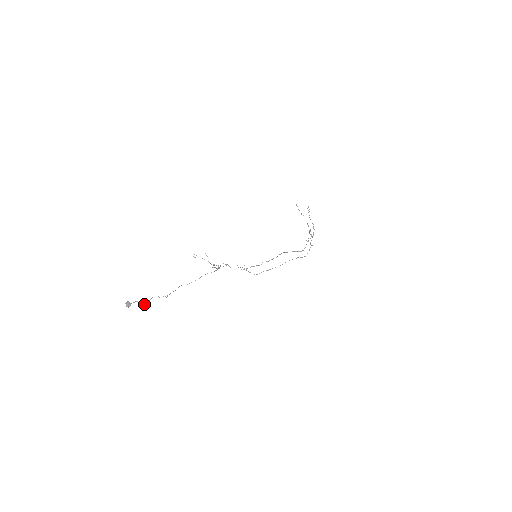
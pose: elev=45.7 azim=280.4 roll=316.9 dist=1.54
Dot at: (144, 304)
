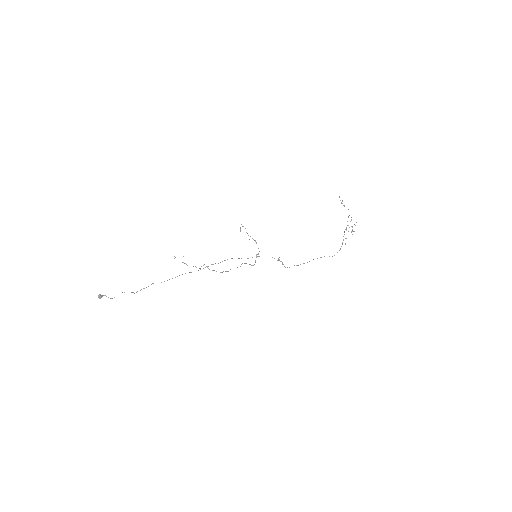
Dot at: (111, 298)
